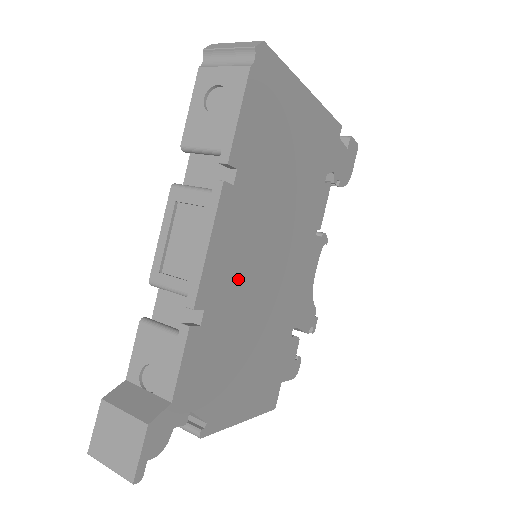
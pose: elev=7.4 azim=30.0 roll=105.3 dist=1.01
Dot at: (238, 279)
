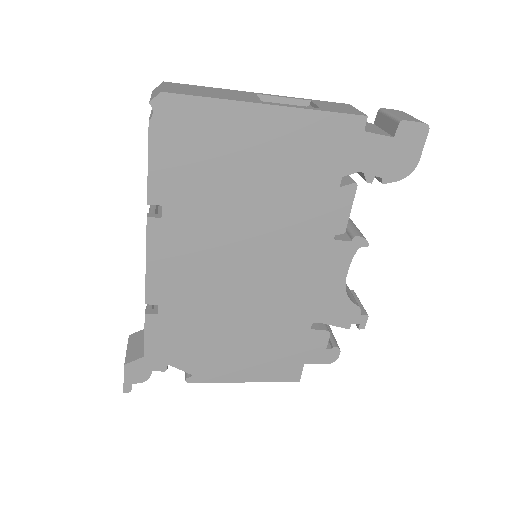
Dot at: (197, 284)
